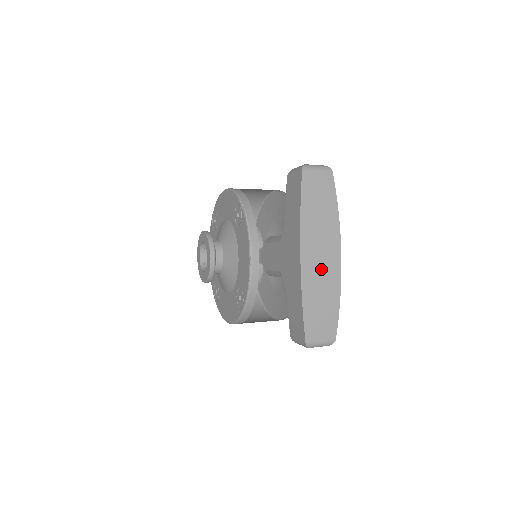
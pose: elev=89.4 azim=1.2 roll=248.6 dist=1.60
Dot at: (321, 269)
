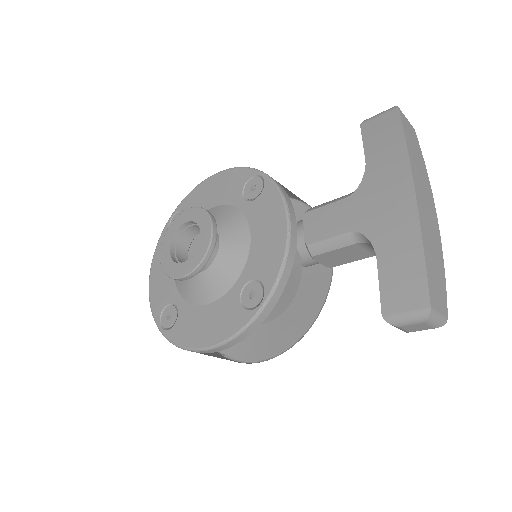
Dot at: (429, 219)
